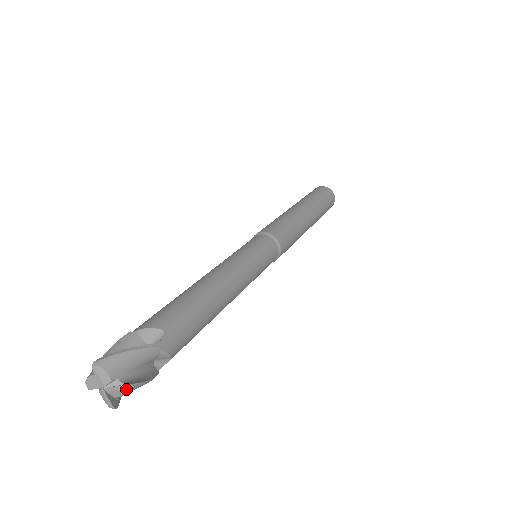
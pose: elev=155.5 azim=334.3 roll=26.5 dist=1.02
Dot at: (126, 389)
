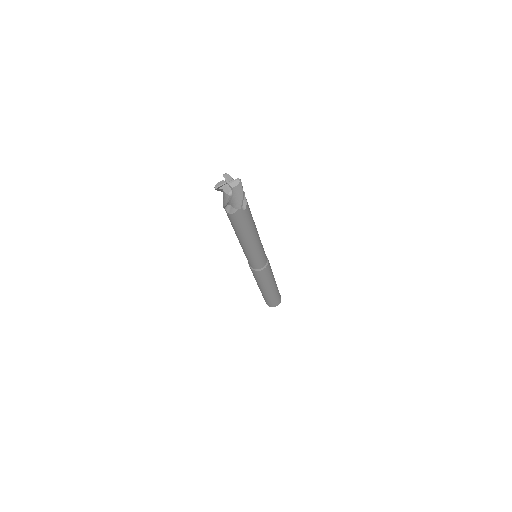
Dot at: occluded
